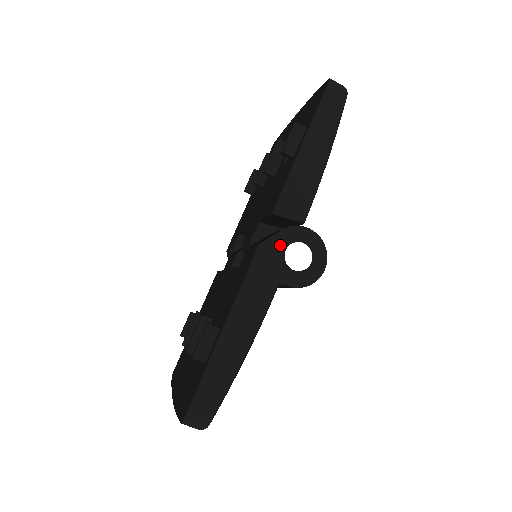
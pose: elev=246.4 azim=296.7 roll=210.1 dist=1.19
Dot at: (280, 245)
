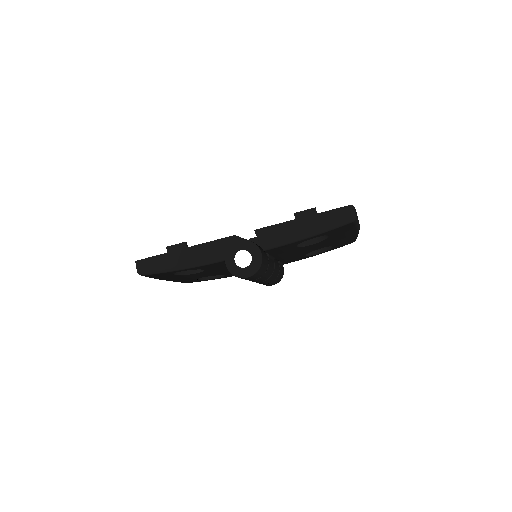
Dot at: (242, 245)
